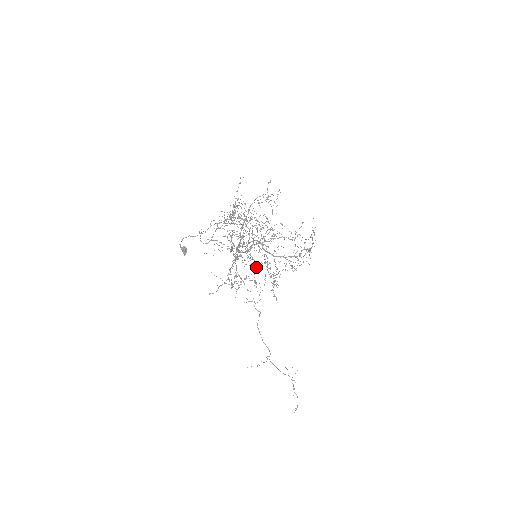
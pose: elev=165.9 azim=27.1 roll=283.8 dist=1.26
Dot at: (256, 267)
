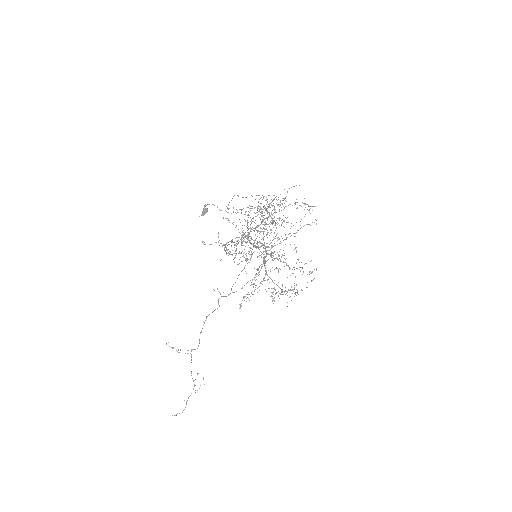
Dot at: occluded
